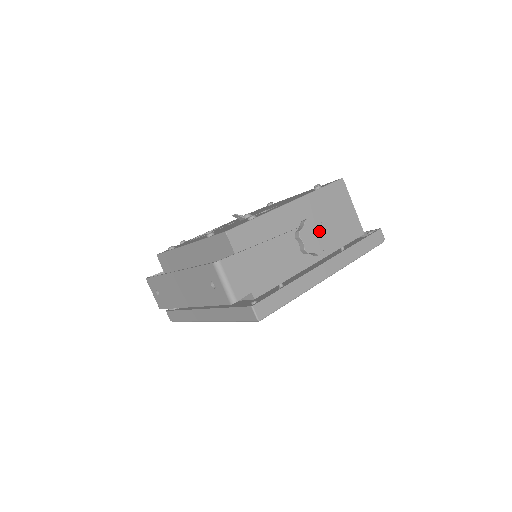
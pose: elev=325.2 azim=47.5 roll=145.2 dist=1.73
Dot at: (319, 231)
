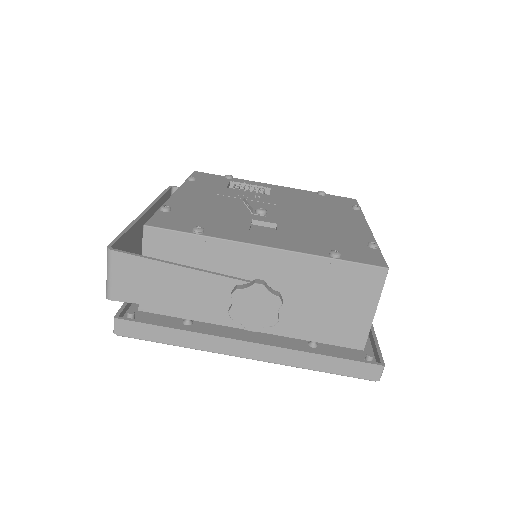
Dot at: (269, 307)
